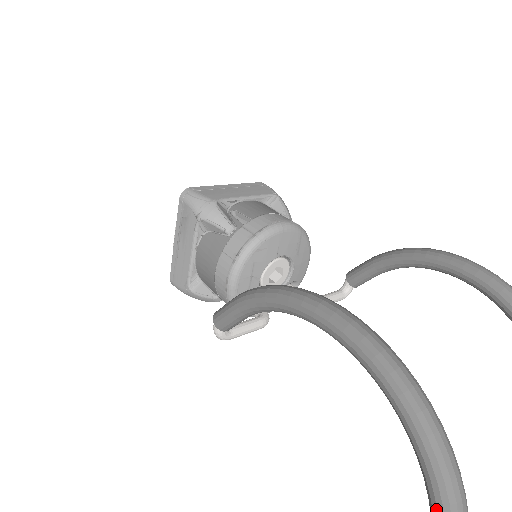
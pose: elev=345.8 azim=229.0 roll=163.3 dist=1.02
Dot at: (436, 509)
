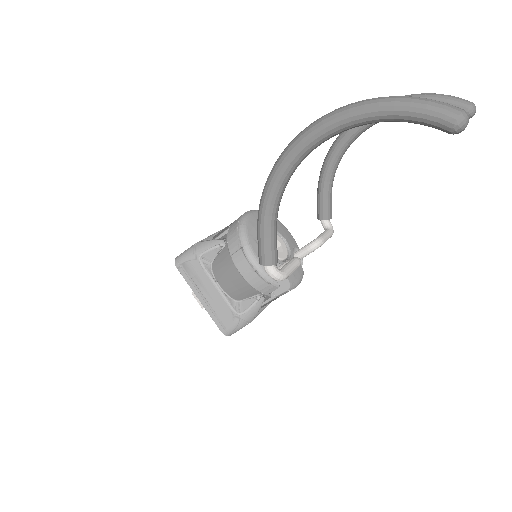
Dot at: (444, 120)
